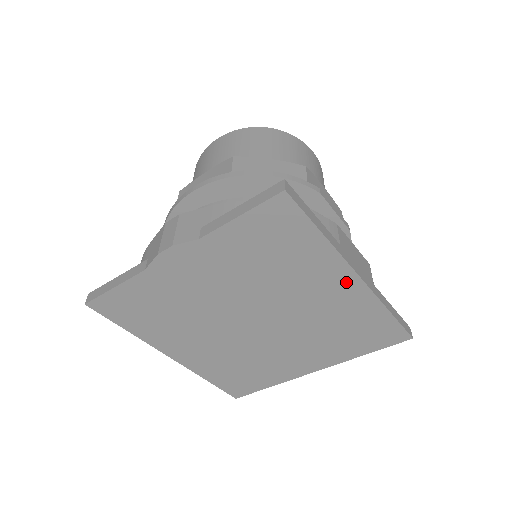
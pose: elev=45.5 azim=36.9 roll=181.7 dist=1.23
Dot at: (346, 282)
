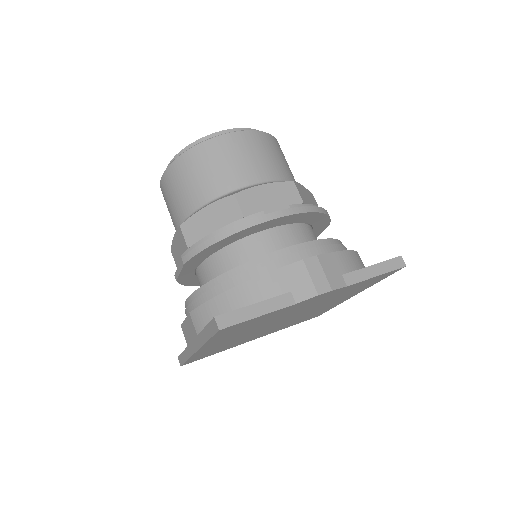
Dot at: (347, 298)
